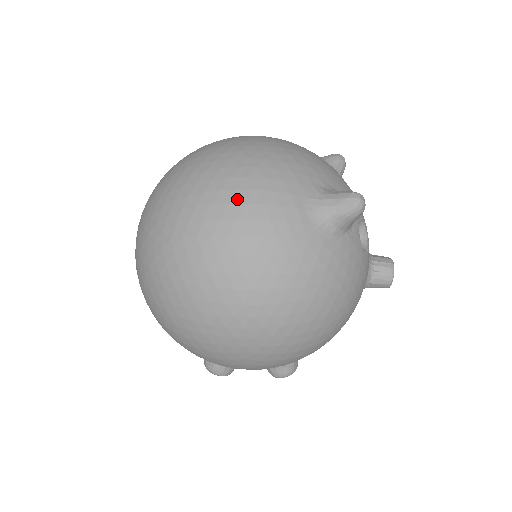
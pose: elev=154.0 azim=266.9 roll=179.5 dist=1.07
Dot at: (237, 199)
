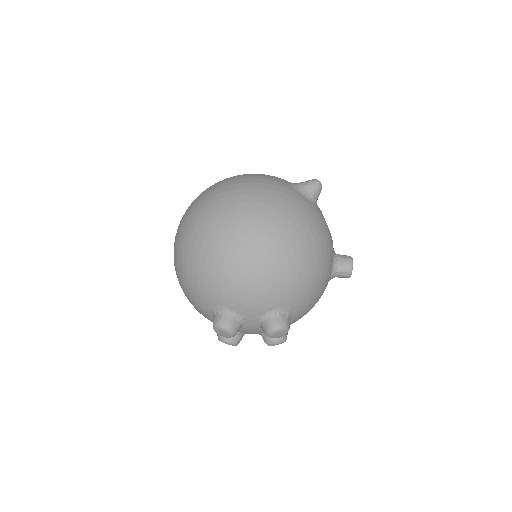
Dot at: (248, 175)
